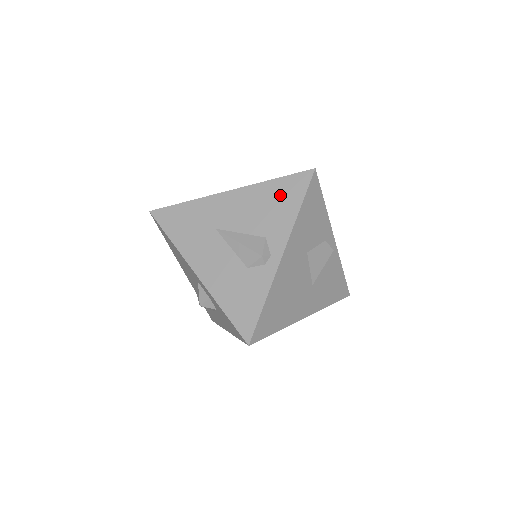
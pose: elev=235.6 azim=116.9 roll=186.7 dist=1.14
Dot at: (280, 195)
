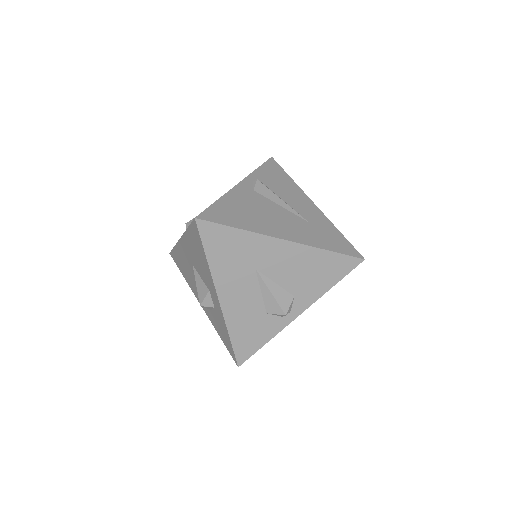
Dot at: (326, 268)
